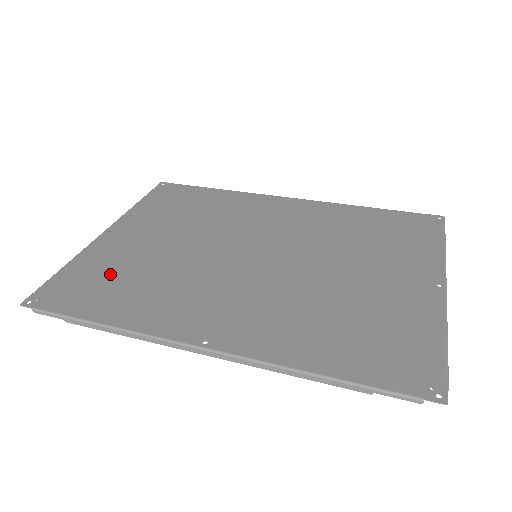
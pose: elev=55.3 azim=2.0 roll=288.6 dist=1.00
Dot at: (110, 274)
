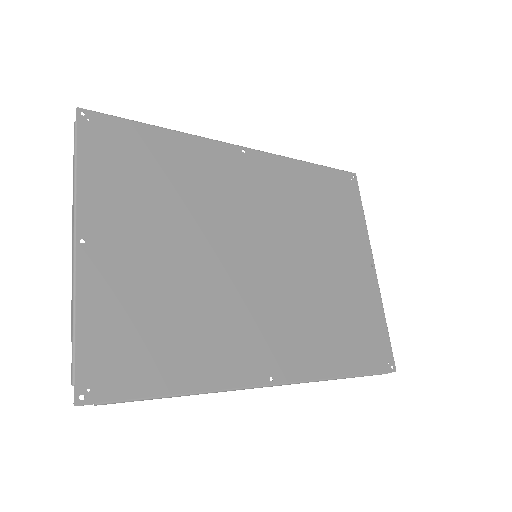
Dot at: (141, 322)
